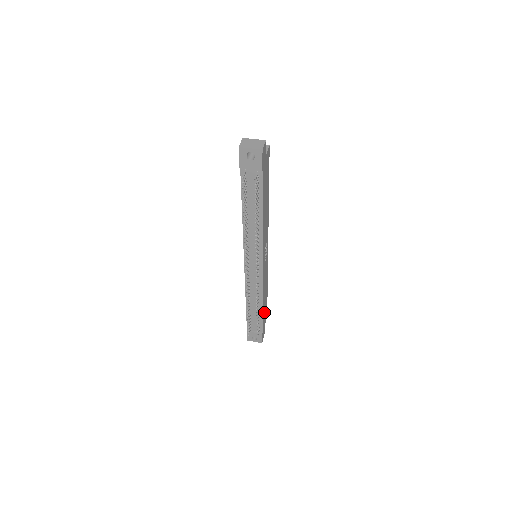
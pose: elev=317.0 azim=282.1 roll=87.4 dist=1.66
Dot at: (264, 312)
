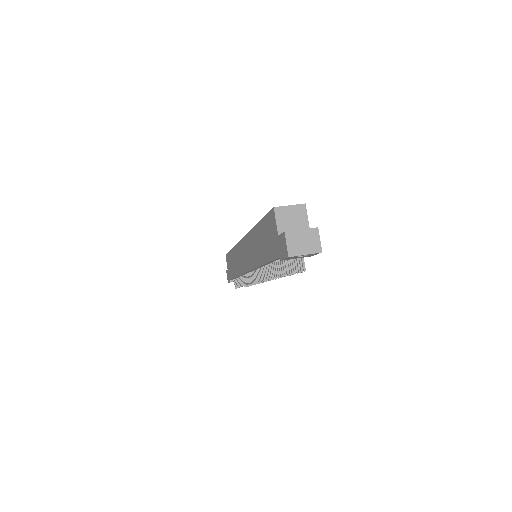
Dot at: occluded
